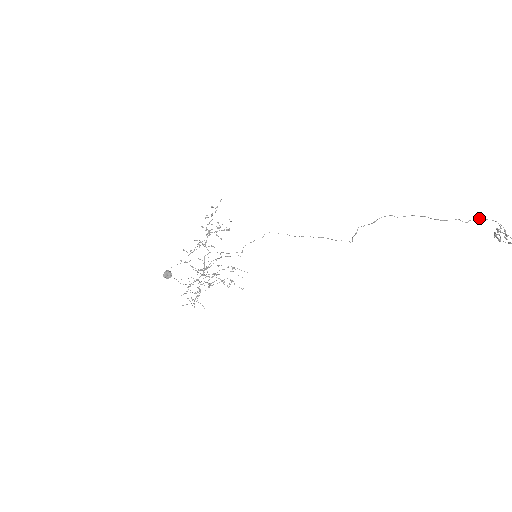
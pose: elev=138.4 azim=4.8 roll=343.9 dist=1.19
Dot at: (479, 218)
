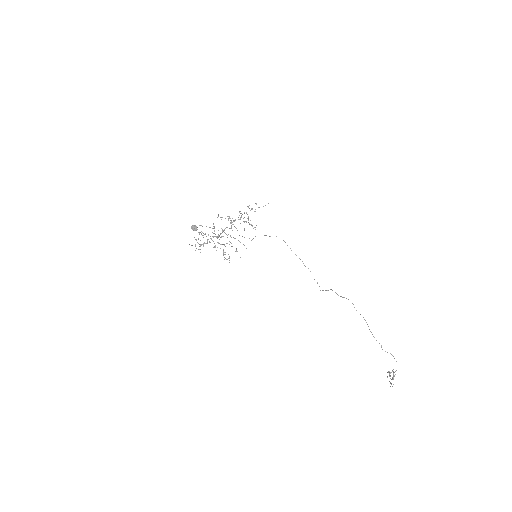
Dot at: (392, 355)
